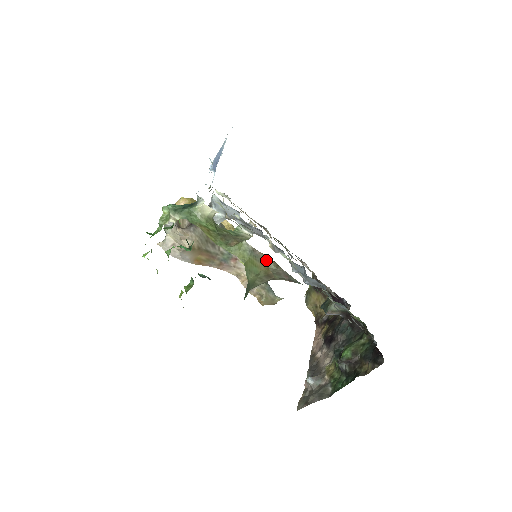
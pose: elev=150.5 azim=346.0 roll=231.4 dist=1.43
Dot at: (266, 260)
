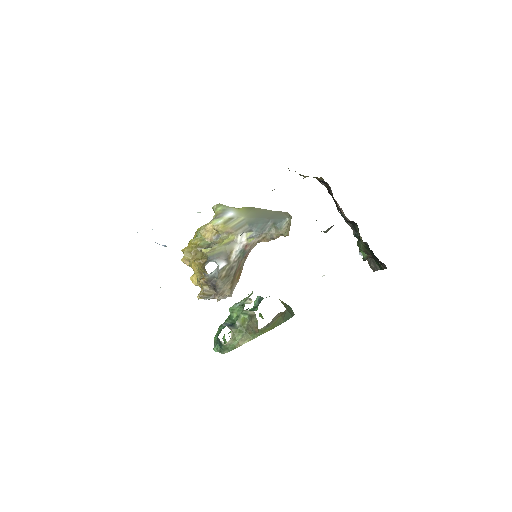
Dot at: (277, 316)
